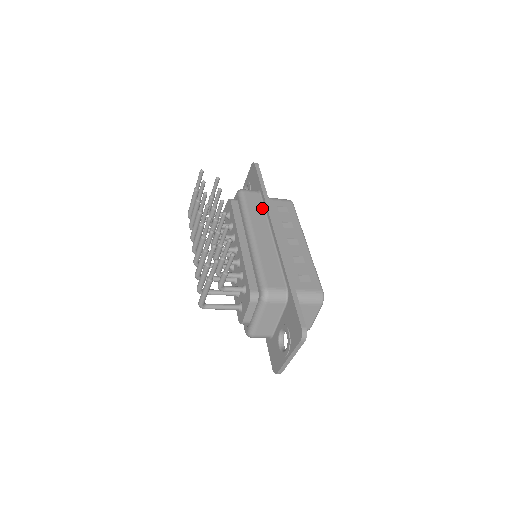
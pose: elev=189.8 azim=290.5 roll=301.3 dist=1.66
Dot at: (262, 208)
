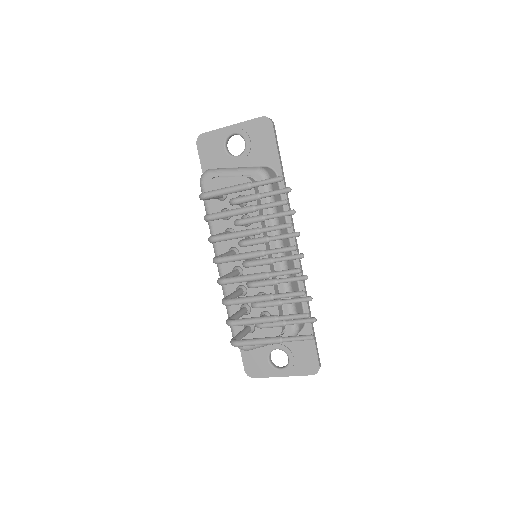
Dot at: occluded
